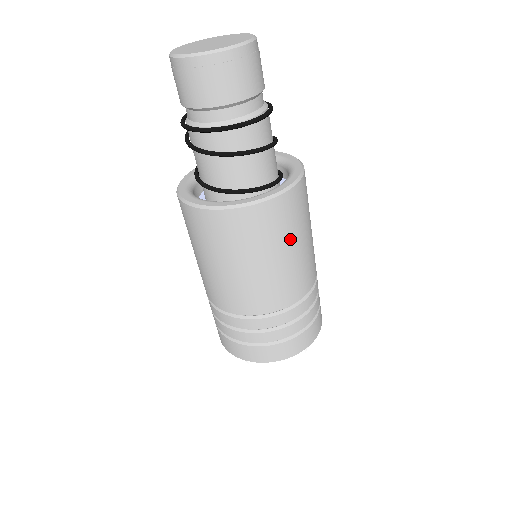
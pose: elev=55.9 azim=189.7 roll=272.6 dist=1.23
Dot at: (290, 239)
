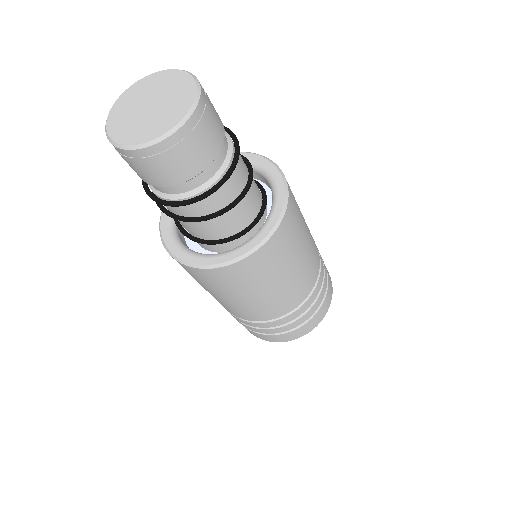
Dot at: (279, 272)
